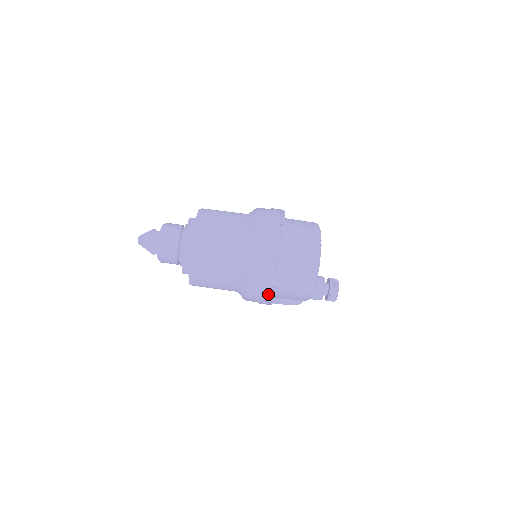
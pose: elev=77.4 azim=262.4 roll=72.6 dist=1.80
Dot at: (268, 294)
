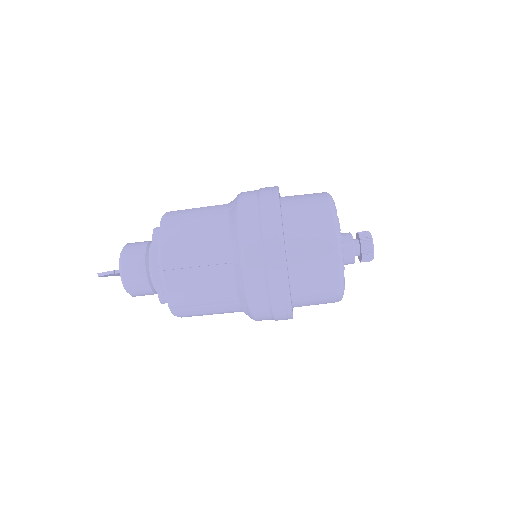
Dot at: occluded
